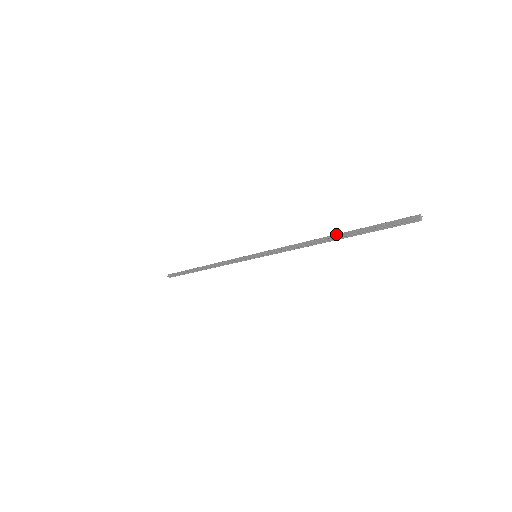
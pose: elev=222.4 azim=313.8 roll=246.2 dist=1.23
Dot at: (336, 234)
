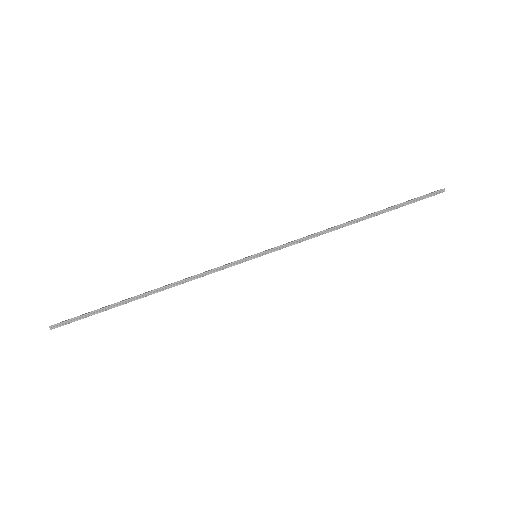
Dot at: (366, 215)
